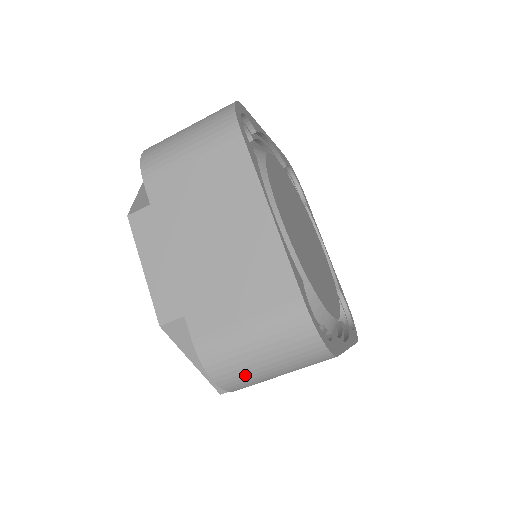
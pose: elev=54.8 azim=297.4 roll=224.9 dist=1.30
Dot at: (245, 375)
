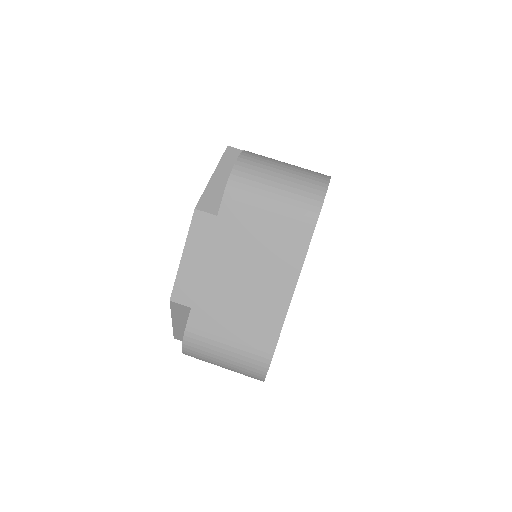
Dot at: (258, 174)
